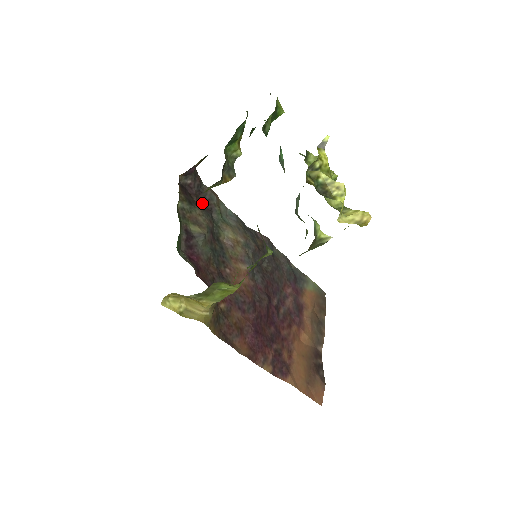
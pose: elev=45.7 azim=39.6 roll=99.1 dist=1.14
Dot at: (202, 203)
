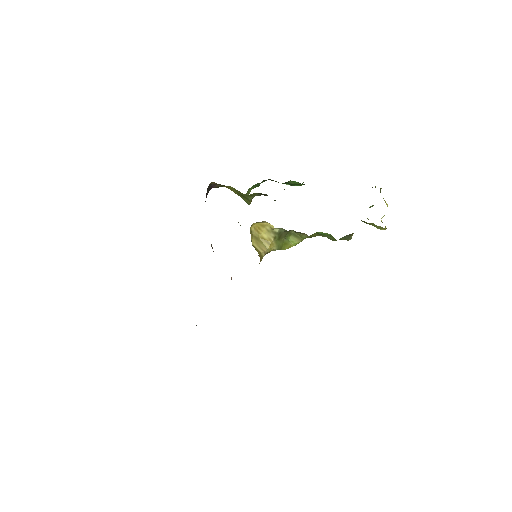
Dot at: occluded
